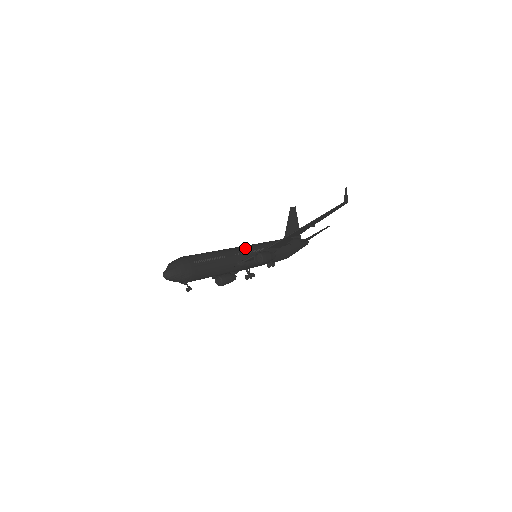
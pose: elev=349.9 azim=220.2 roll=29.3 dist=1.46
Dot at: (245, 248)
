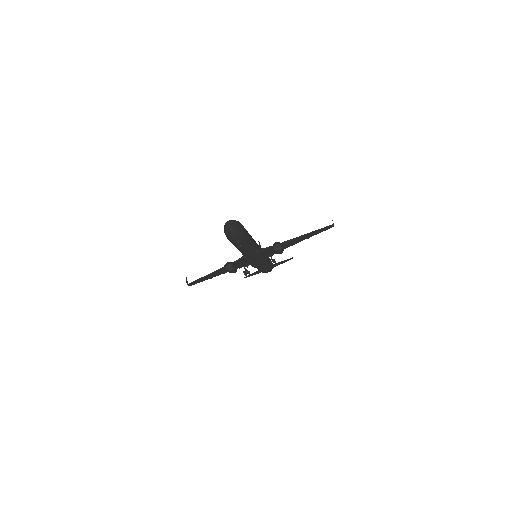
Dot at: occluded
